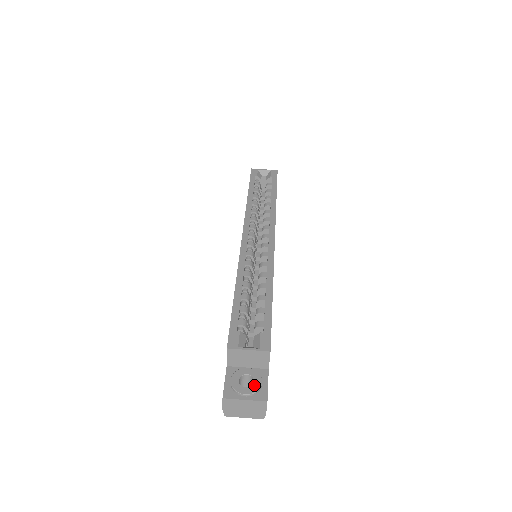
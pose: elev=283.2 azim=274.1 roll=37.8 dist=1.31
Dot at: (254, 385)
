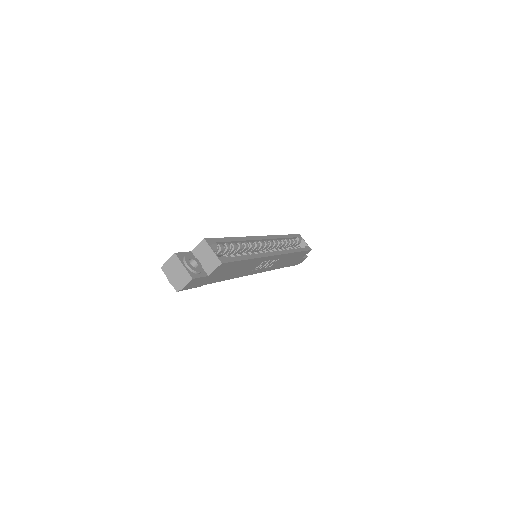
Dot at: (195, 268)
